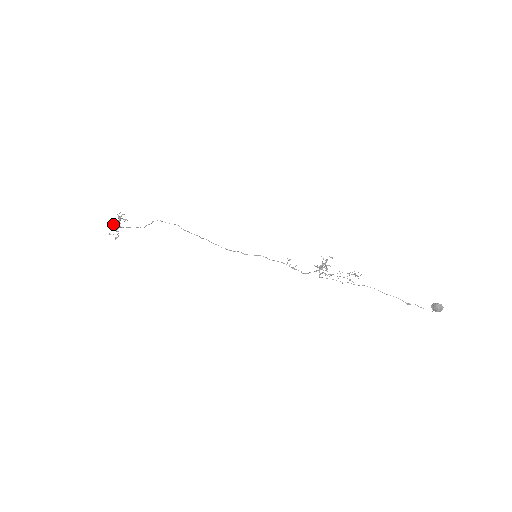
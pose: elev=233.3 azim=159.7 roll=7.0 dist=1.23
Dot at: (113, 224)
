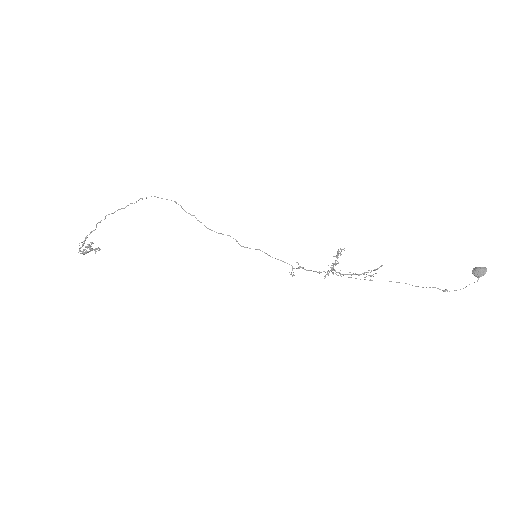
Dot at: (85, 239)
